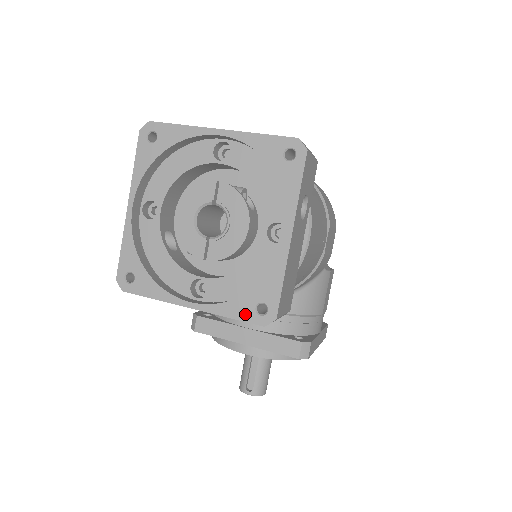
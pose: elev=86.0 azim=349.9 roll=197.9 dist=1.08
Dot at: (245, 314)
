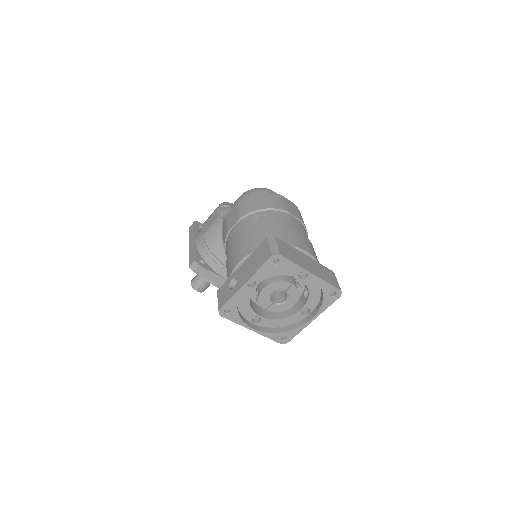
Dot at: (276, 339)
